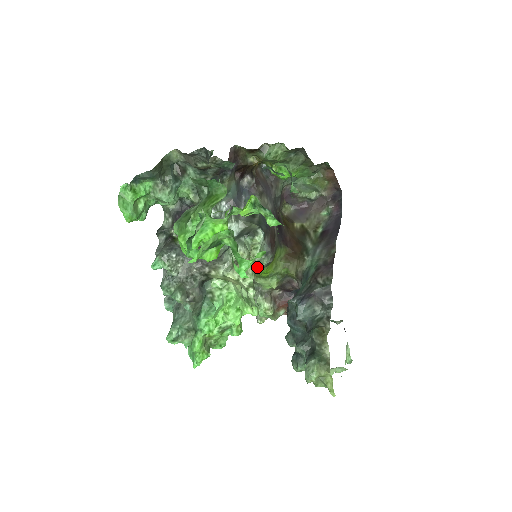
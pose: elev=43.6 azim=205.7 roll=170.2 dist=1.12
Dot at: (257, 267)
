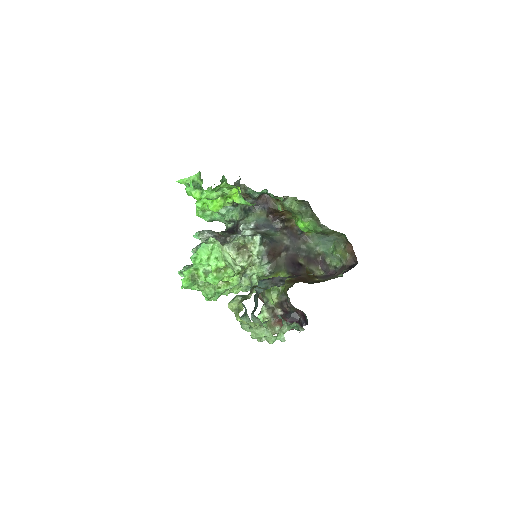
Dot at: (257, 267)
